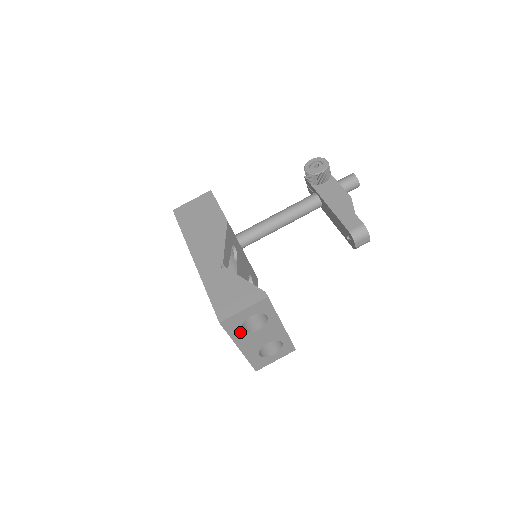
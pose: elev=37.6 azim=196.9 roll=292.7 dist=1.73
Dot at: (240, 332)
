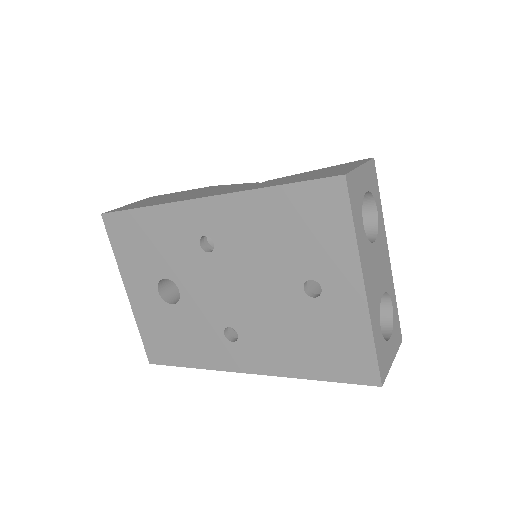
Dot at: (361, 230)
